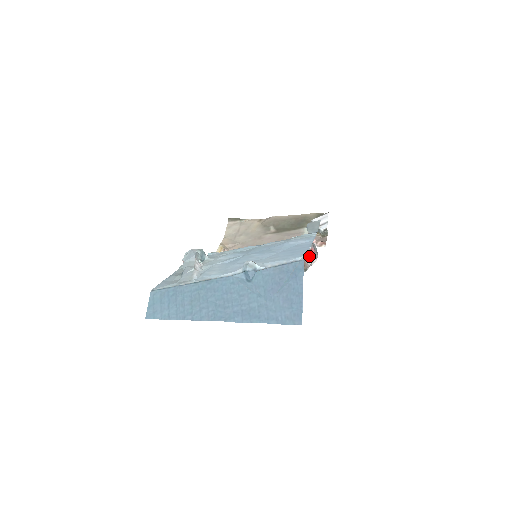
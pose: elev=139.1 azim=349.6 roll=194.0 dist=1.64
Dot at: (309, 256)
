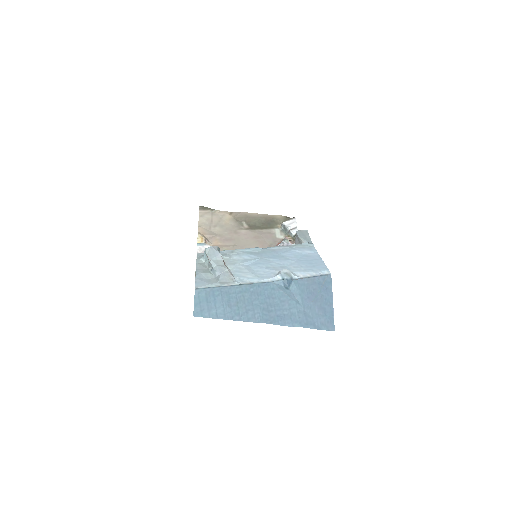
Dot at: occluded
